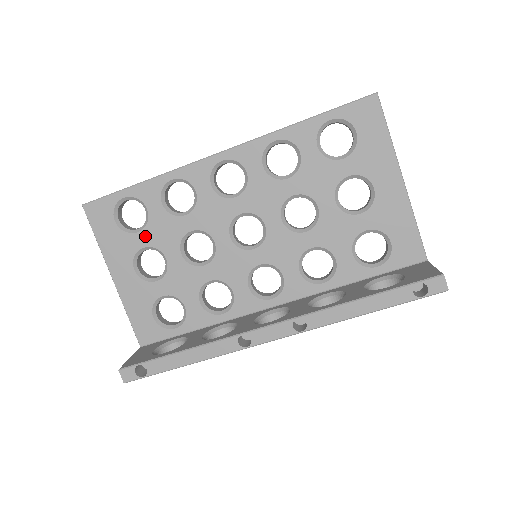
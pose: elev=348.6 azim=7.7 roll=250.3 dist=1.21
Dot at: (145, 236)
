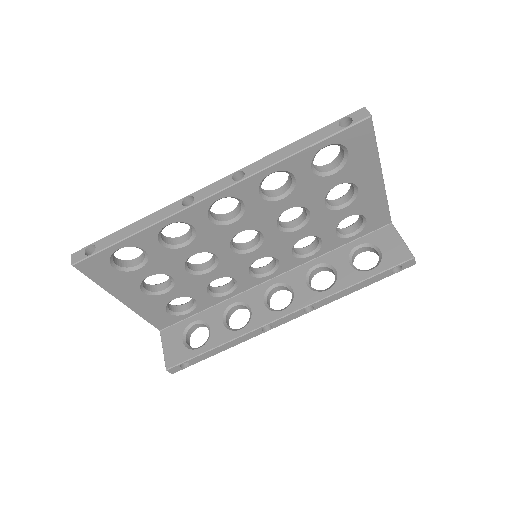
Dot at: (148, 269)
